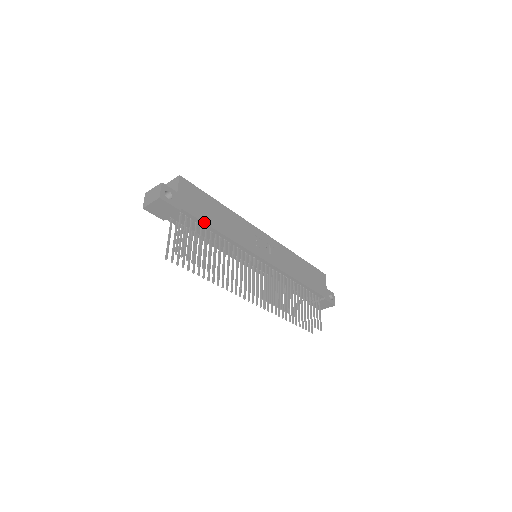
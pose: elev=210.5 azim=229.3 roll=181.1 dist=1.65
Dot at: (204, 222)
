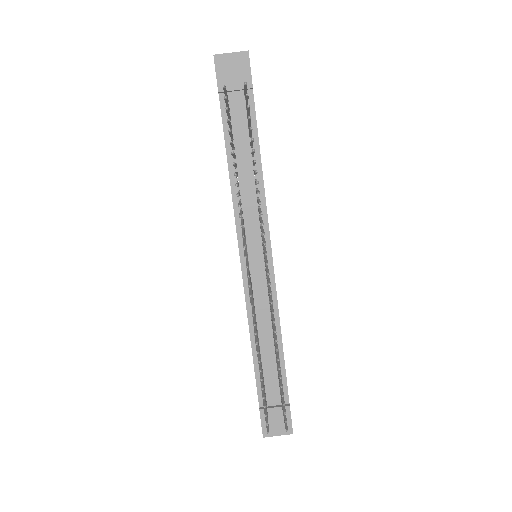
Dot at: occluded
